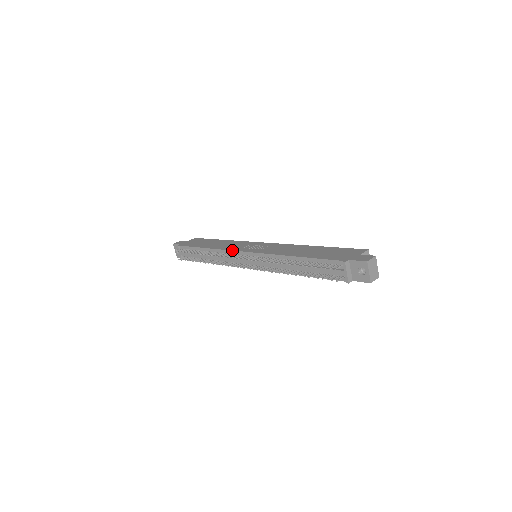
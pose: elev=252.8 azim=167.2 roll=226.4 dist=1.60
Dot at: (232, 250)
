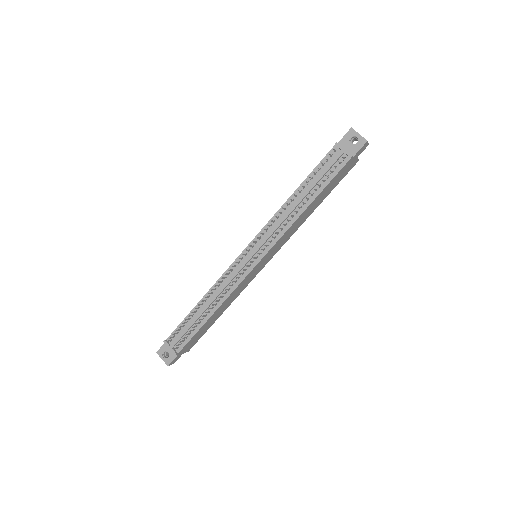
Dot at: (230, 265)
